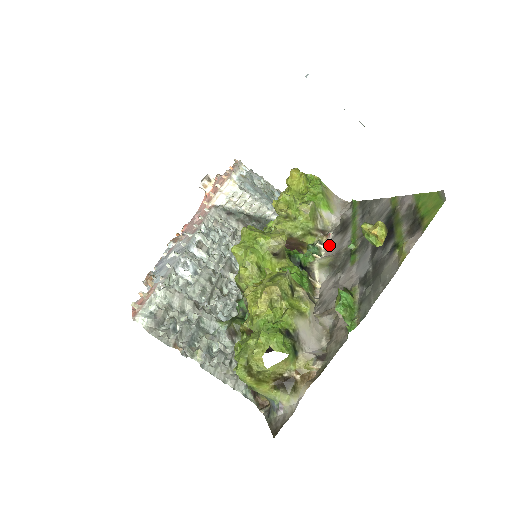
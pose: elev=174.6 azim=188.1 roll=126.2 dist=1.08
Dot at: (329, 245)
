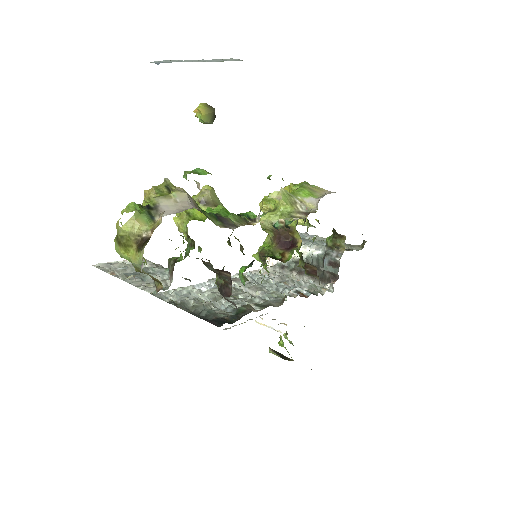
Dot at: occluded
